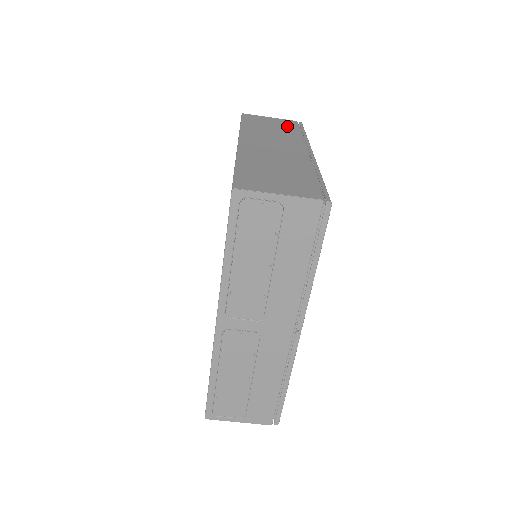
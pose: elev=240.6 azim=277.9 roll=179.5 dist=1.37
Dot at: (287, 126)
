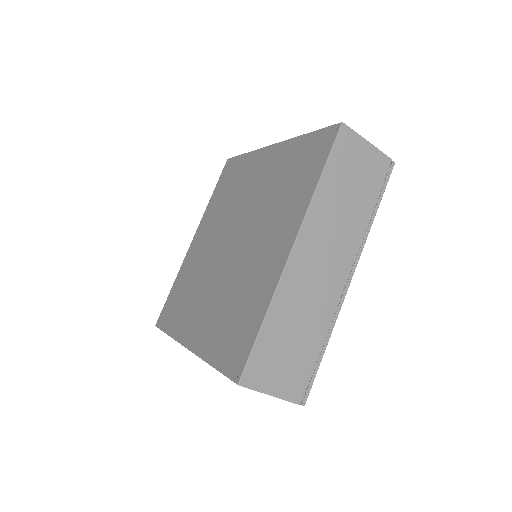
Dot at: (370, 184)
